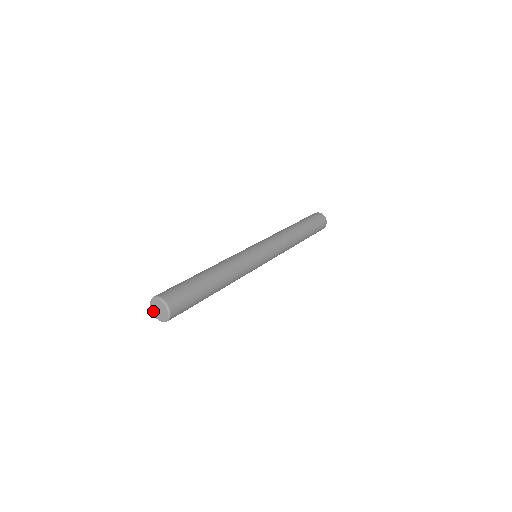
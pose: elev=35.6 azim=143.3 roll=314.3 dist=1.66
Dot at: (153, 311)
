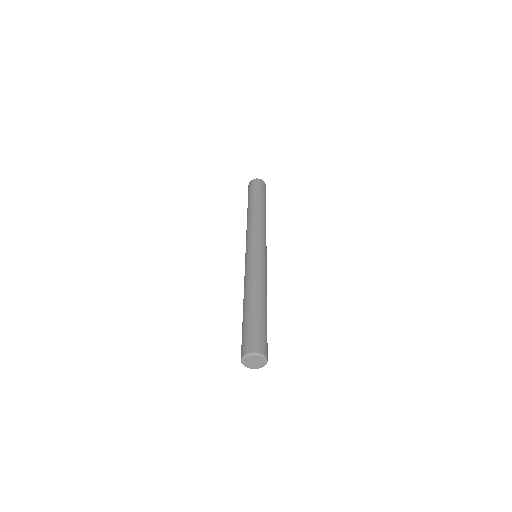
Dot at: (245, 363)
